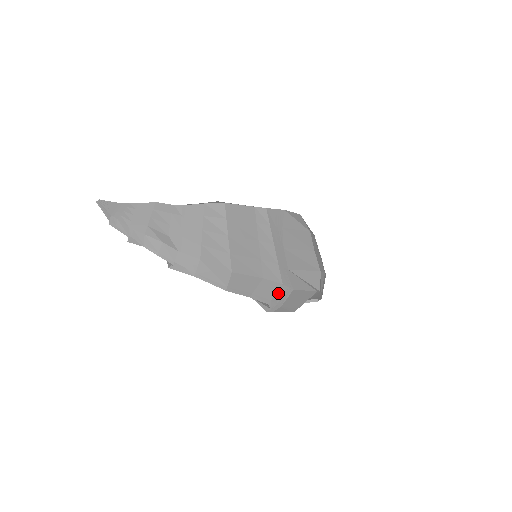
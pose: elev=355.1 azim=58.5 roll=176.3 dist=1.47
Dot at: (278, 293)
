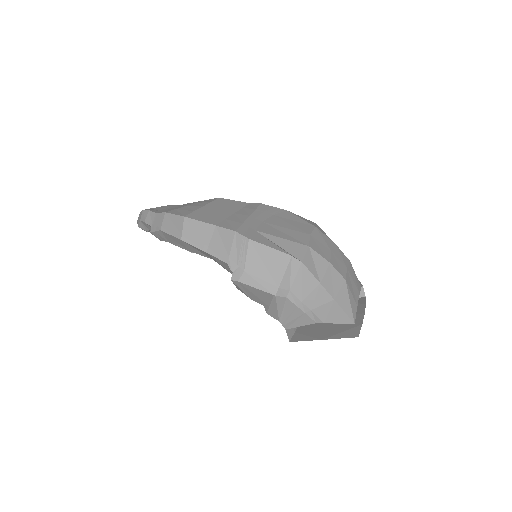
Dot at: (235, 246)
